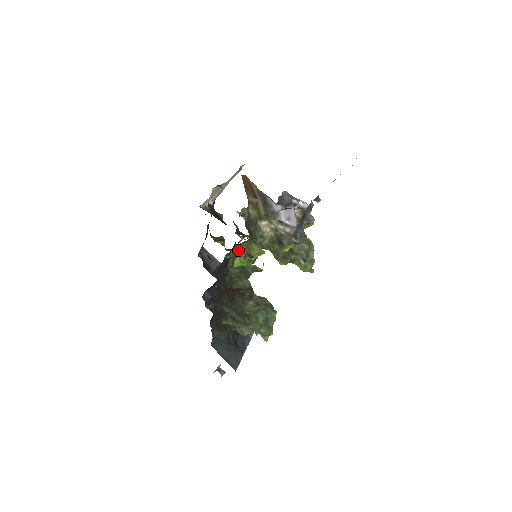
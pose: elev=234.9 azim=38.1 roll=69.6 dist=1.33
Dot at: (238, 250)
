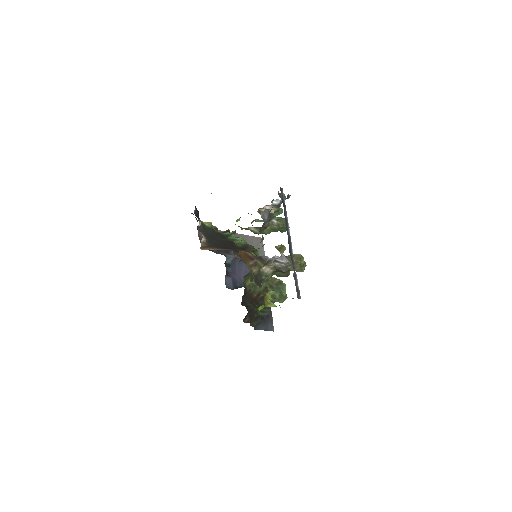
Dot at: (252, 286)
